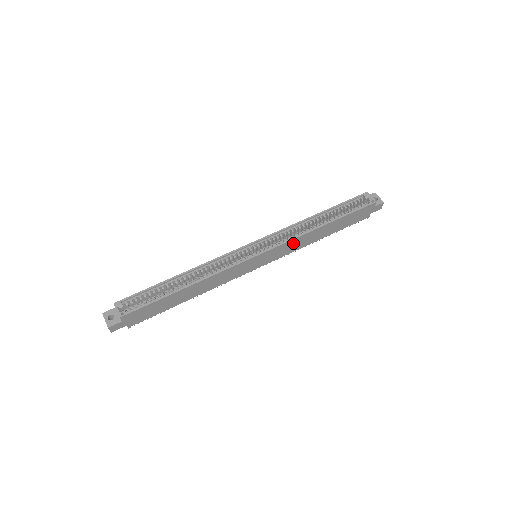
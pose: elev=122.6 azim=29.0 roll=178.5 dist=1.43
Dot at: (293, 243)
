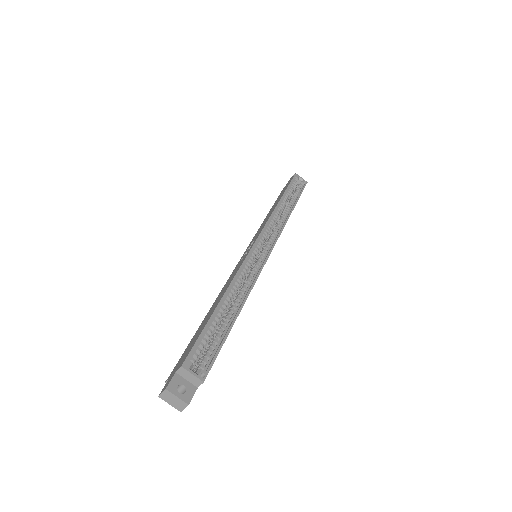
Dot at: occluded
